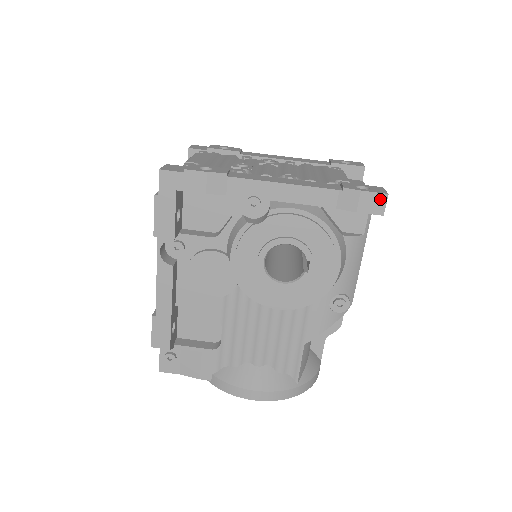
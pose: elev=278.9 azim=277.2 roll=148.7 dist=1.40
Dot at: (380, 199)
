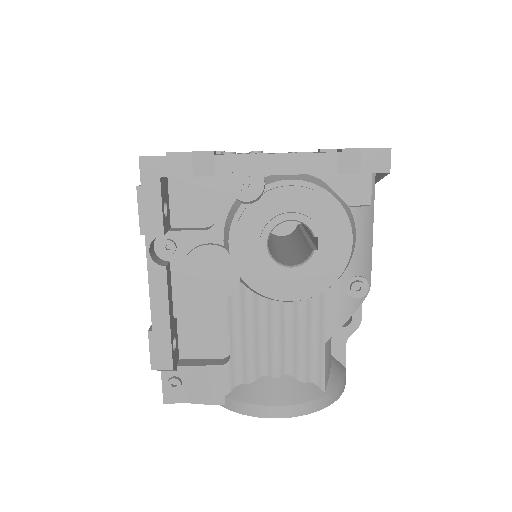
Dot at: (383, 155)
